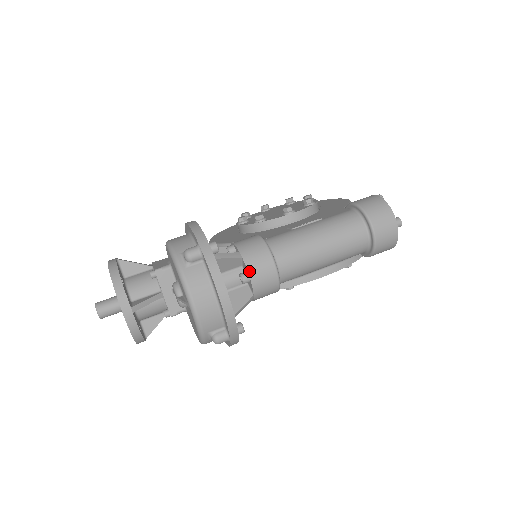
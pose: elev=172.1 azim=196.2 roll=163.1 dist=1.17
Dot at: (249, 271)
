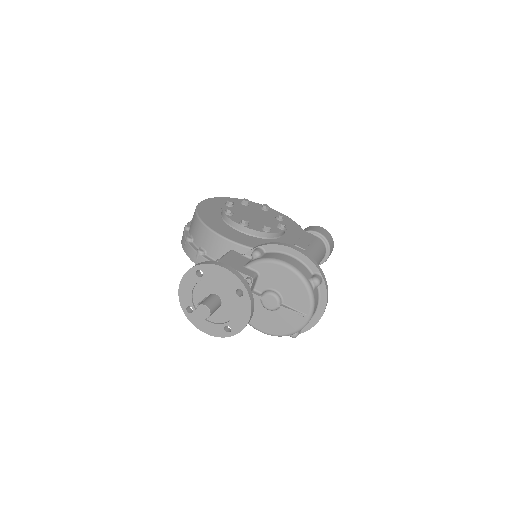
Dot at: occluded
